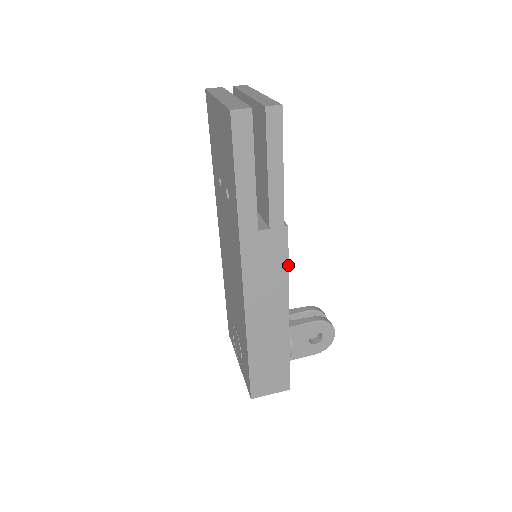
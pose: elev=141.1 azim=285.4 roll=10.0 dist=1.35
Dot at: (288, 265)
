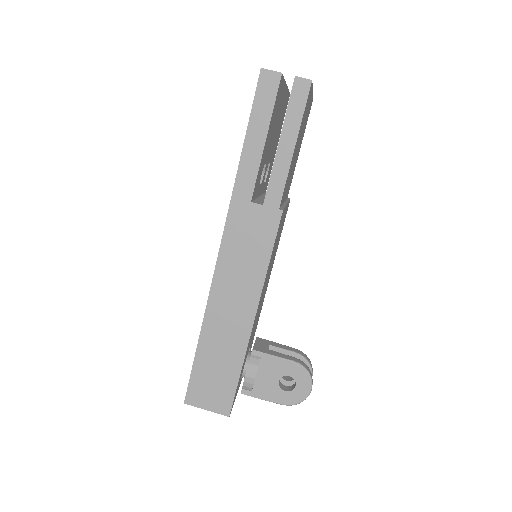
Dot at: occluded
